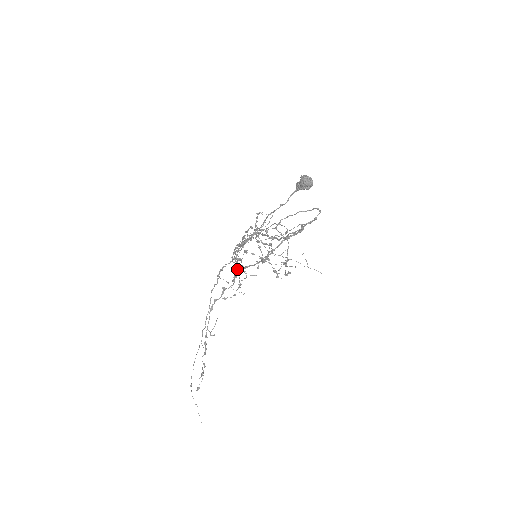
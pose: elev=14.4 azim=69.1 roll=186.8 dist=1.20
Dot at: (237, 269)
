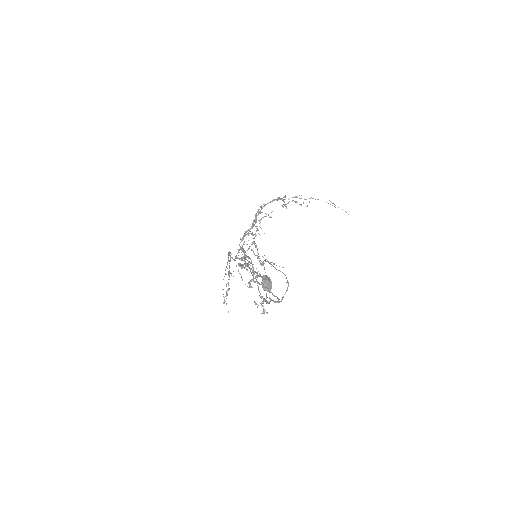
Dot at: (239, 265)
